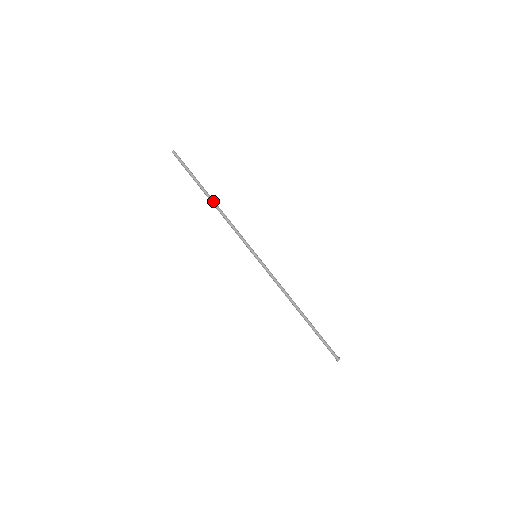
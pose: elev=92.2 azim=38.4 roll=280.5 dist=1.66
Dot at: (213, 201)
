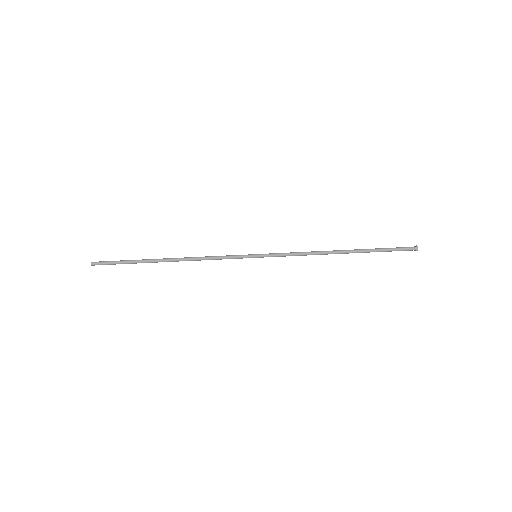
Dot at: (171, 261)
